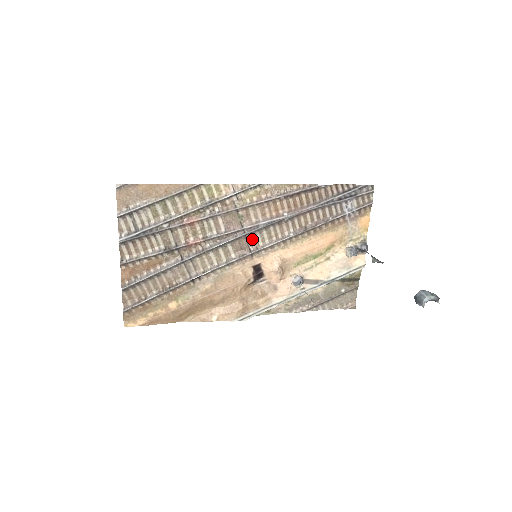
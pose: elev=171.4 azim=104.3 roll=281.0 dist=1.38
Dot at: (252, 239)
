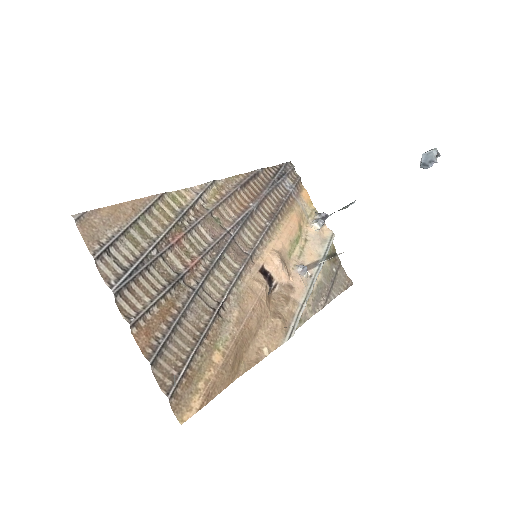
Dot at: (240, 241)
